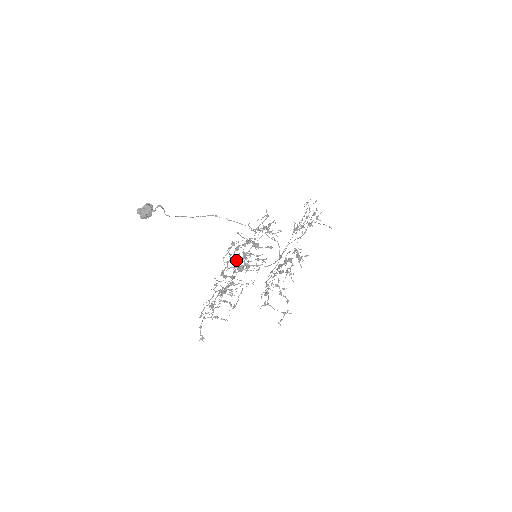
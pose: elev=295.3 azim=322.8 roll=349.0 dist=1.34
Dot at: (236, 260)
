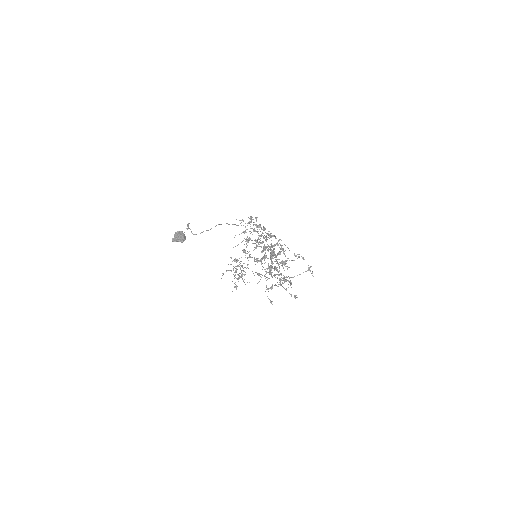
Dot at: (255, 247)
